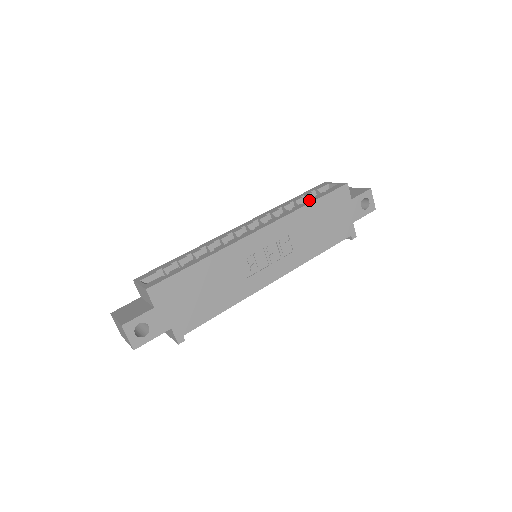
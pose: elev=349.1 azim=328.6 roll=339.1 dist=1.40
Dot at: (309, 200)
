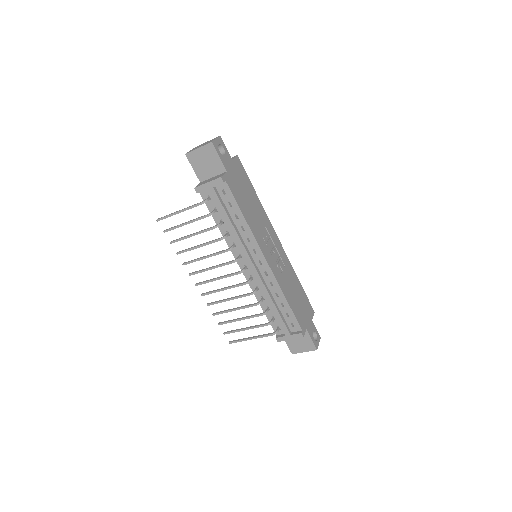
Dot at: occluded
